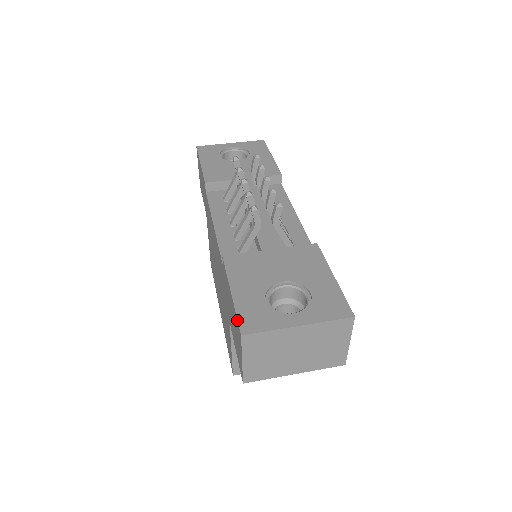
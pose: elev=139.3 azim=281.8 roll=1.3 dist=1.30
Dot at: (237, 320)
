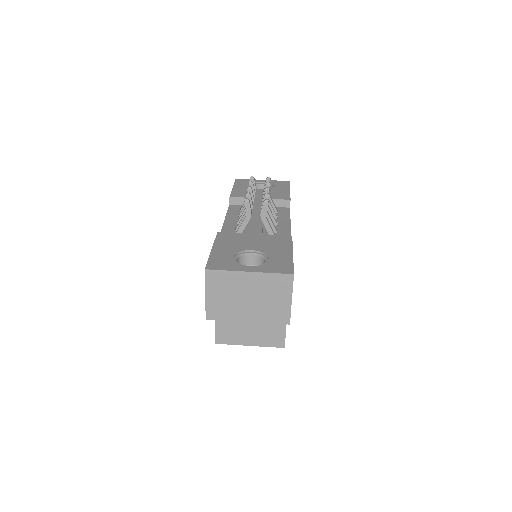
Dot at: (207, 262)
